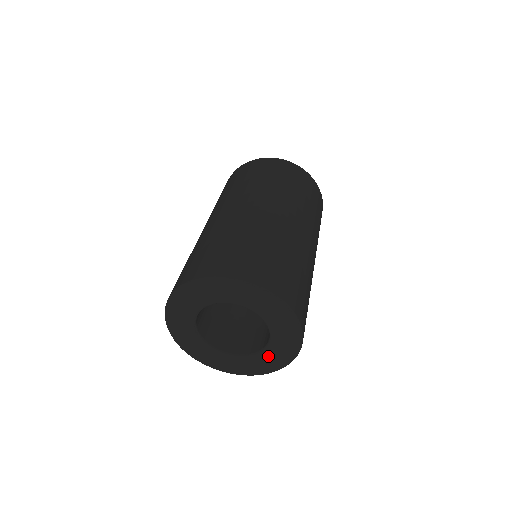
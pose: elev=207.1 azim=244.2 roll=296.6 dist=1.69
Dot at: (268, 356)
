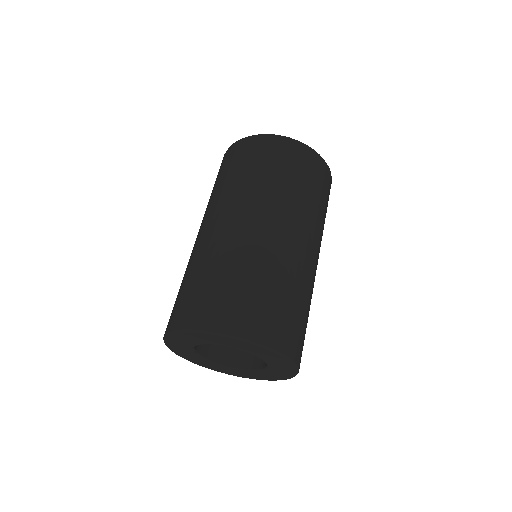
Dot at: (268, 373)
